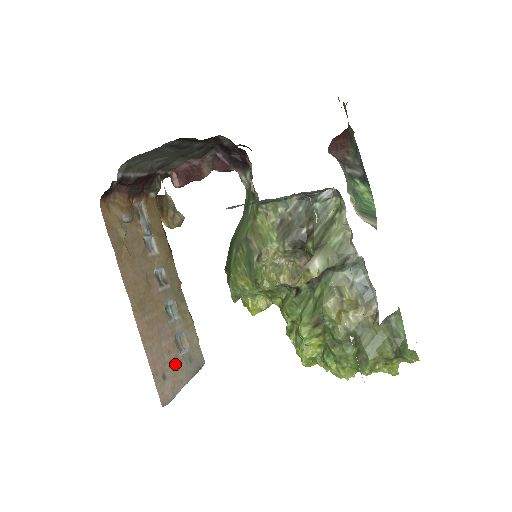
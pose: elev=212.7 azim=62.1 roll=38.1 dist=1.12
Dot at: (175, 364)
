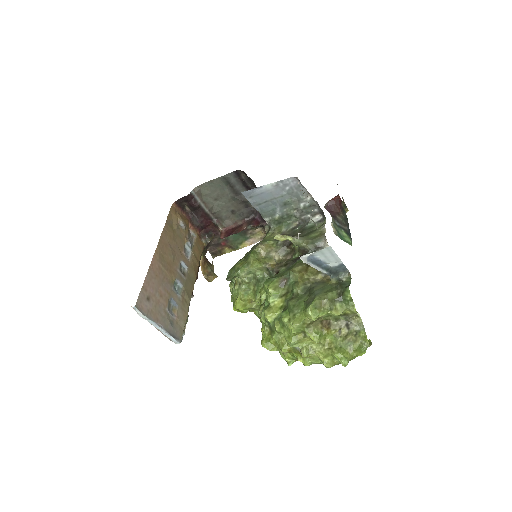
Dot at: (160, 307)
